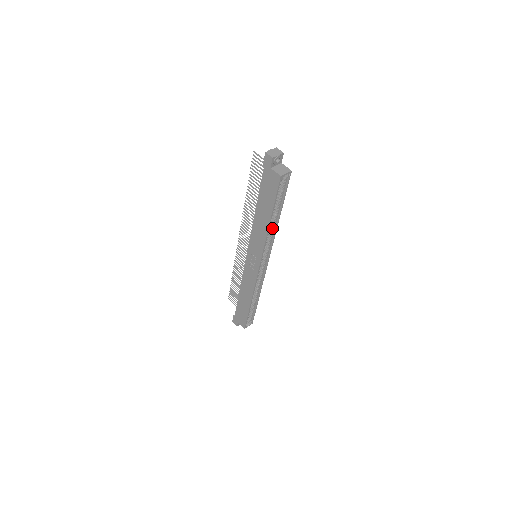
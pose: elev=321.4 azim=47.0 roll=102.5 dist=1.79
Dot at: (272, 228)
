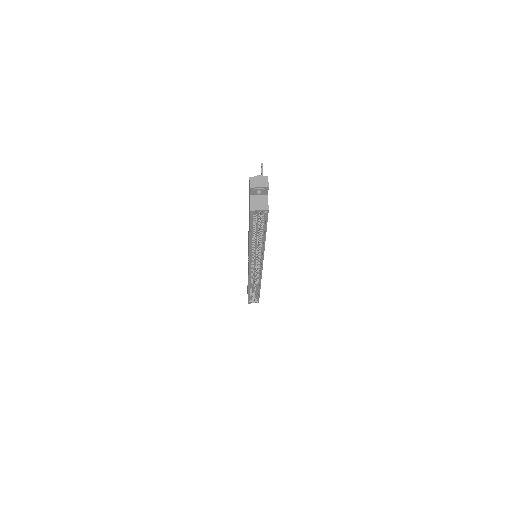
Dot at: (260, 245)
